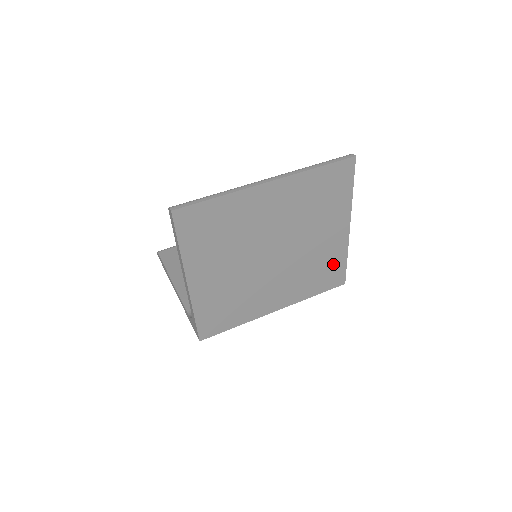
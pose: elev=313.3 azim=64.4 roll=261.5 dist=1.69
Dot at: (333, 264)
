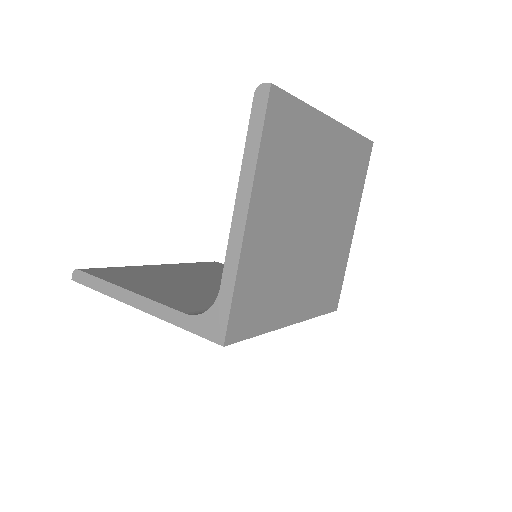
Dot at: (337, 274)
